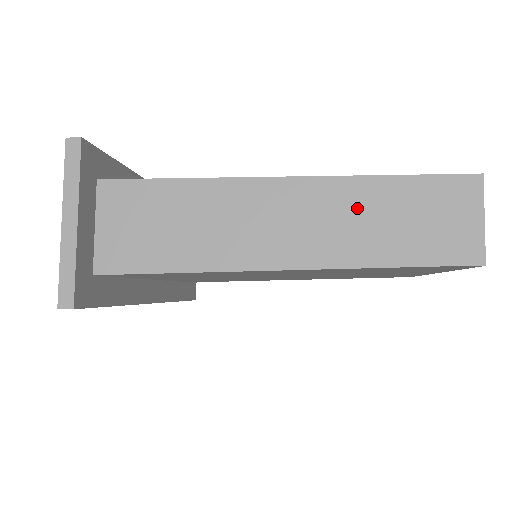
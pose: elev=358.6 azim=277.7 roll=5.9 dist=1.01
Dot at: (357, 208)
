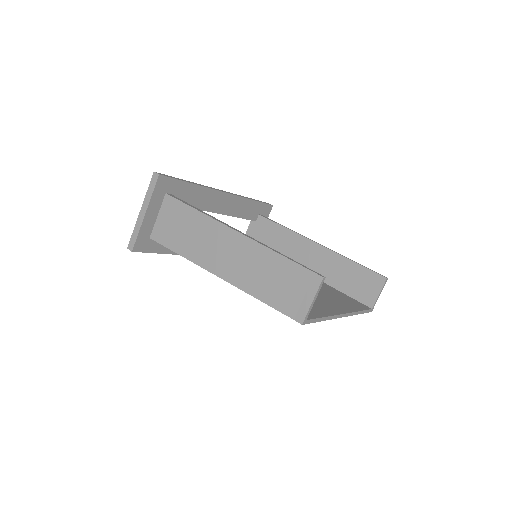
Dot at: (260, 264)
